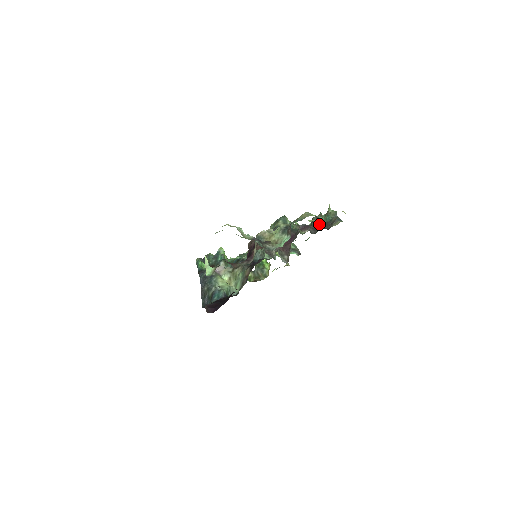
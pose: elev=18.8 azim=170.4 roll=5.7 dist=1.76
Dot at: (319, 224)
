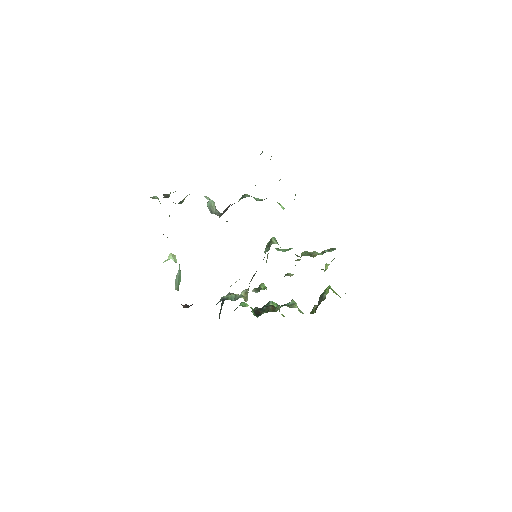
Dot at: occluded
